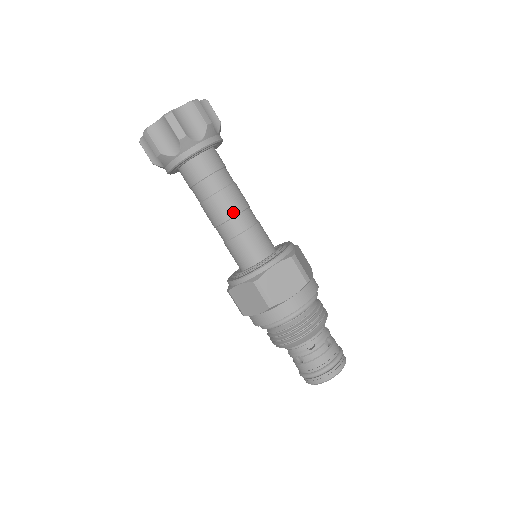
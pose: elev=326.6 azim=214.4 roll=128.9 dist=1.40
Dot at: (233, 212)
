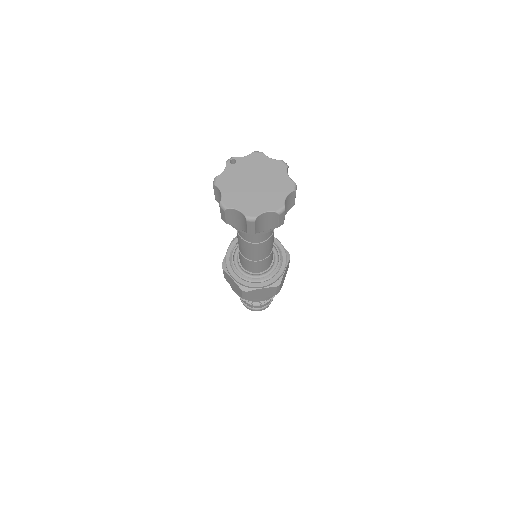
Dot at: (257, 253)
